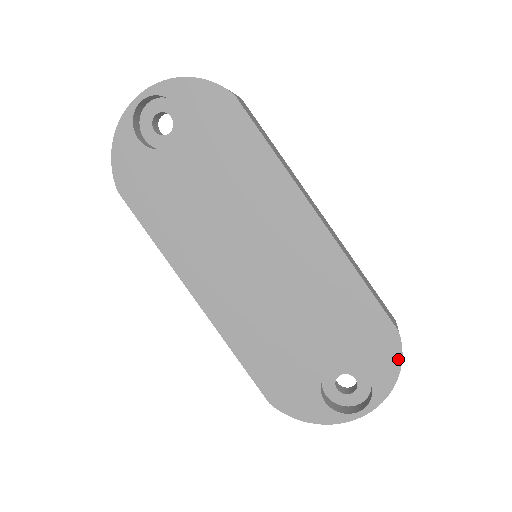
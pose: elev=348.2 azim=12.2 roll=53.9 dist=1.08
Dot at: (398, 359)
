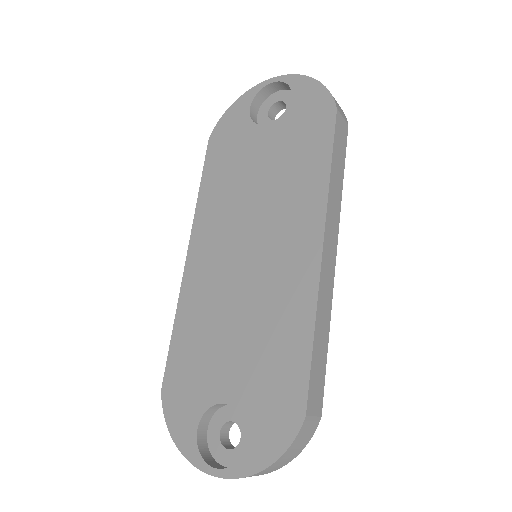
Dot at: (284, 445)
